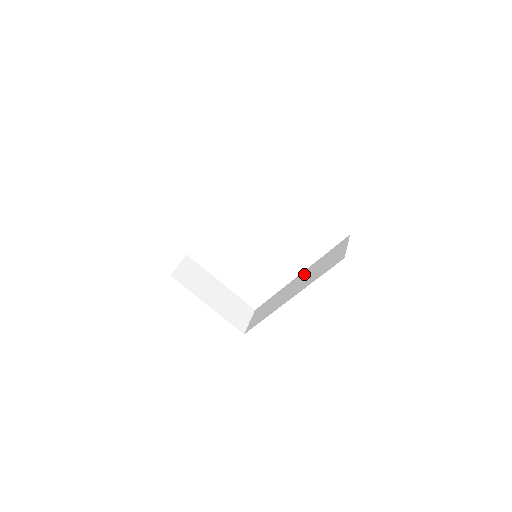
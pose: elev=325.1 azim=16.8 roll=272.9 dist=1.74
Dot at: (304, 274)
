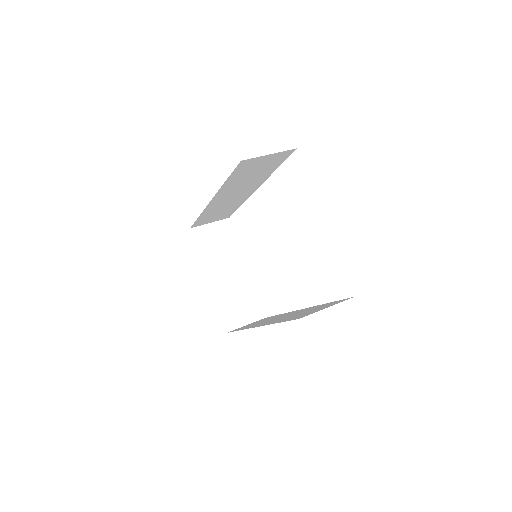
Dot at: (298, 311)
